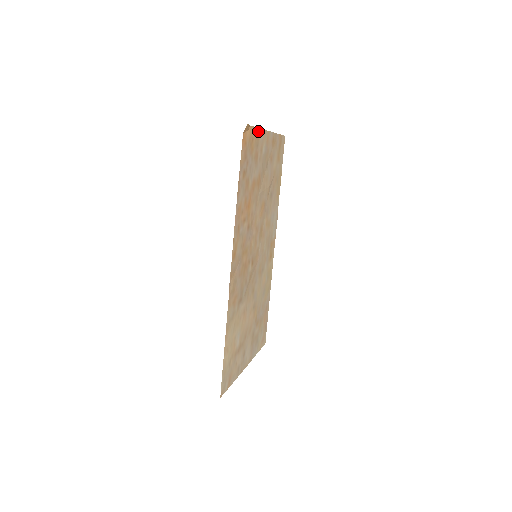
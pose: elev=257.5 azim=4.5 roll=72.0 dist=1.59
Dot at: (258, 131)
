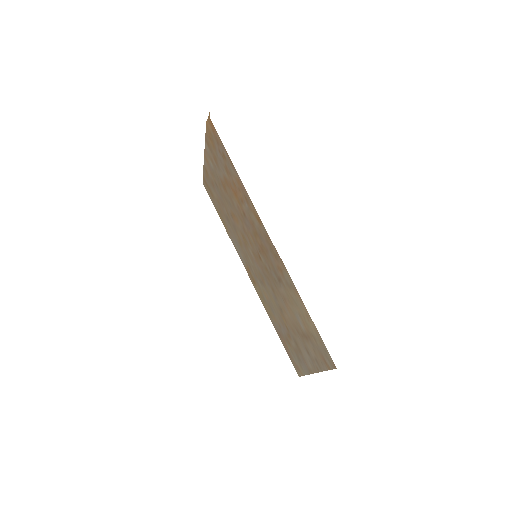
Dot at: (206, 140)
